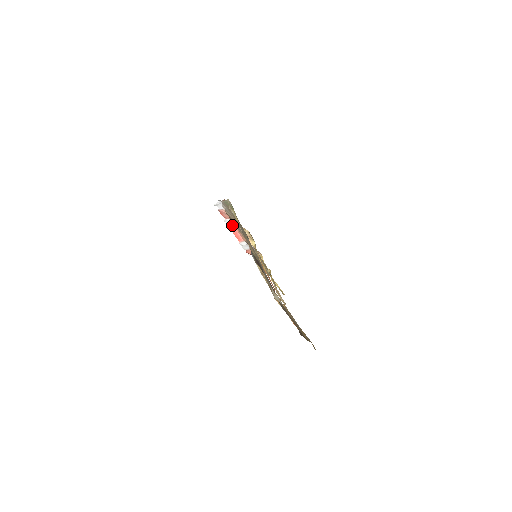
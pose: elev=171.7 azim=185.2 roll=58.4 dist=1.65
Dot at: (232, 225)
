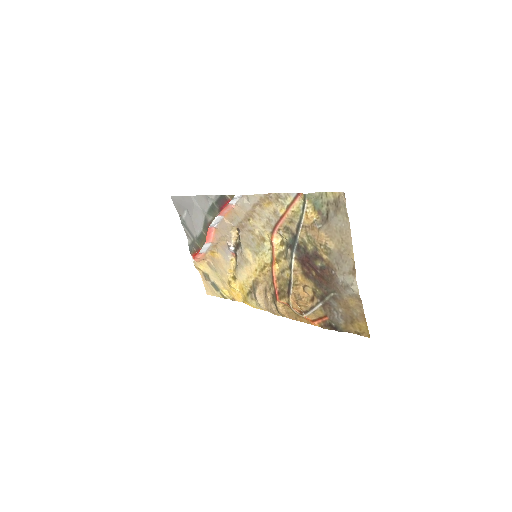
Dot at: (216, 223)
